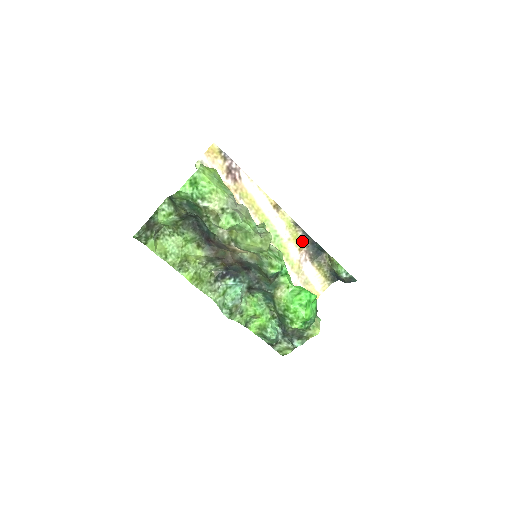
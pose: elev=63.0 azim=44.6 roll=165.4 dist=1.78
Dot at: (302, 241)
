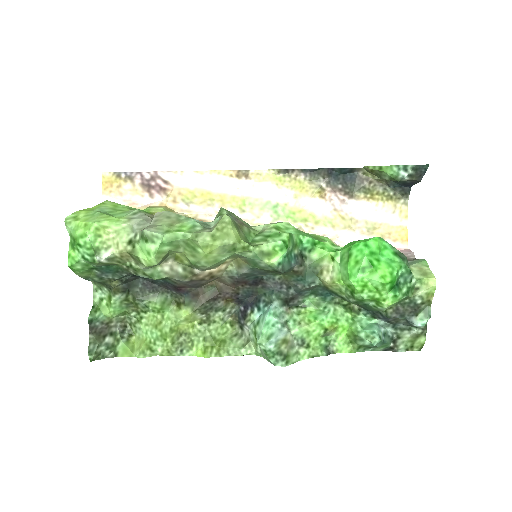
Dot at: (314, 184)
